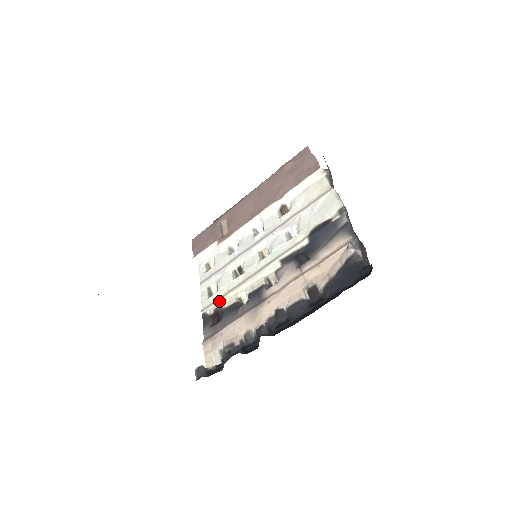
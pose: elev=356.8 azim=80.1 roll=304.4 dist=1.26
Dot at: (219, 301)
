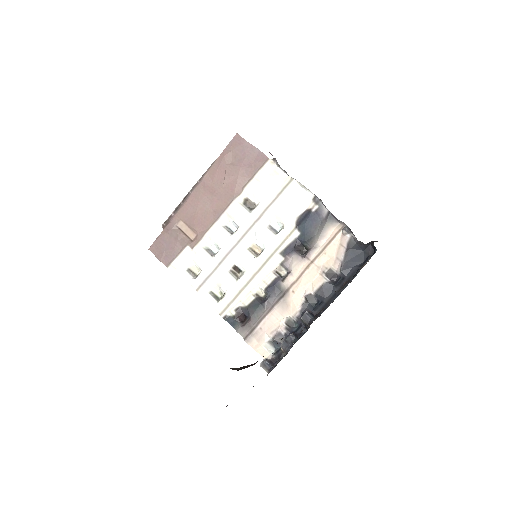
Dot at: (235, 302)
